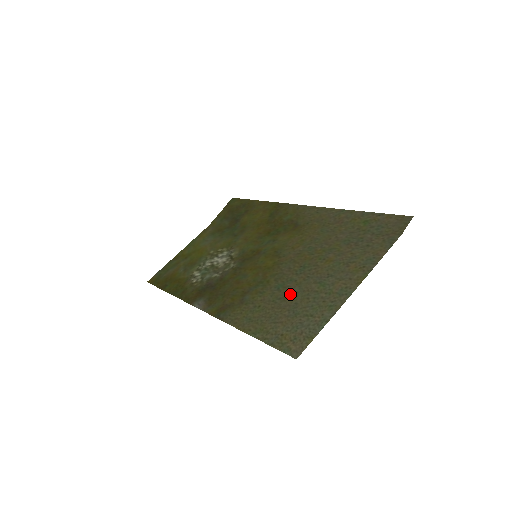
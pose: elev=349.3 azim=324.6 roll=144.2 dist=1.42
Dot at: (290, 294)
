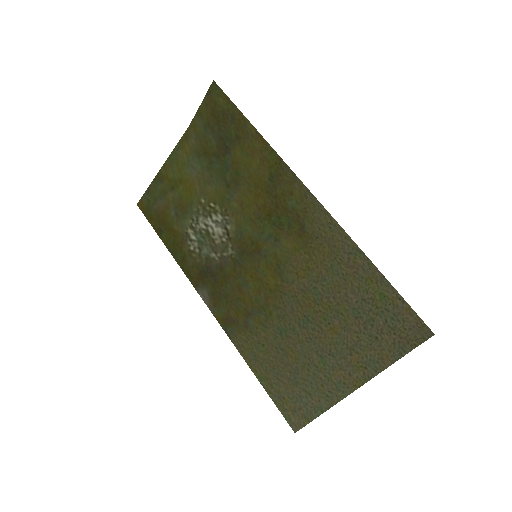
Dot at: (292, 351)
